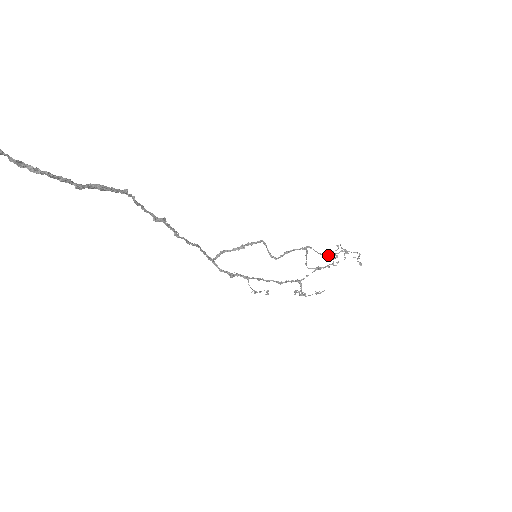
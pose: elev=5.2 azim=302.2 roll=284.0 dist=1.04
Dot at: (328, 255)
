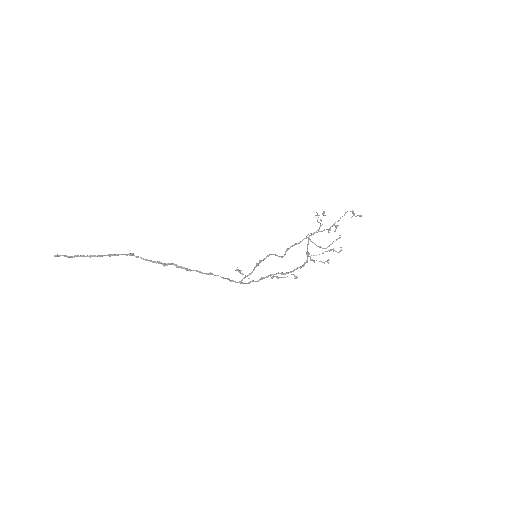
Dot at: (327, 229)
